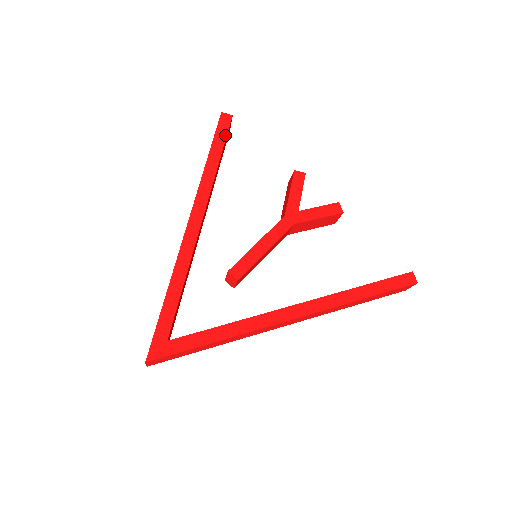
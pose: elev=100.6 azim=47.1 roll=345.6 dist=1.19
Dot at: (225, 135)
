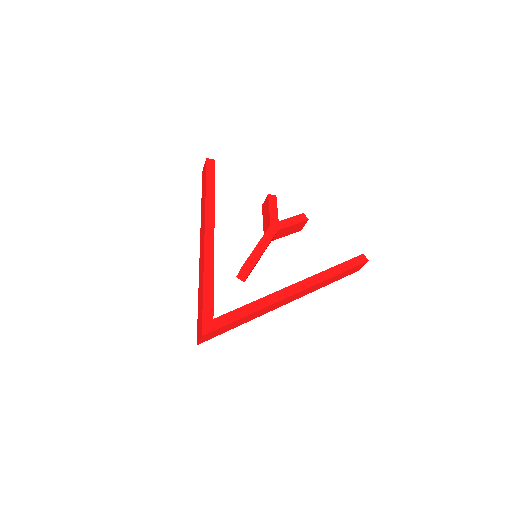
Dot at: (214, 174)
